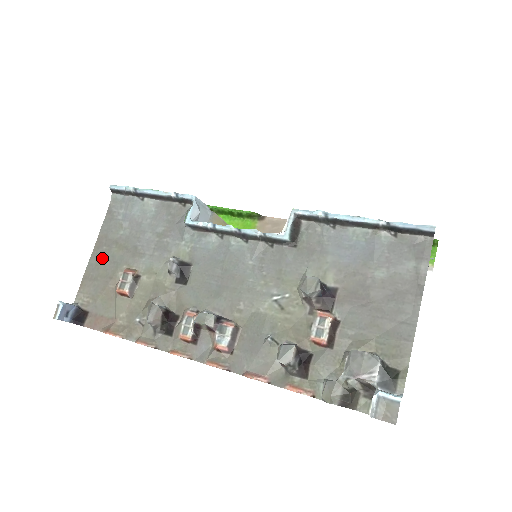
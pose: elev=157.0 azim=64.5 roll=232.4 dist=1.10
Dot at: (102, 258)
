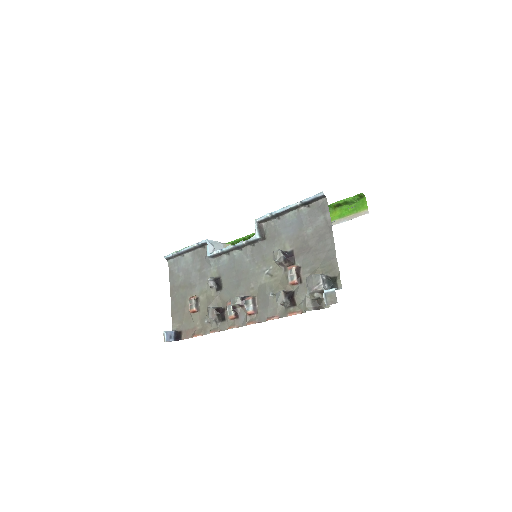
Dot at: (176, 299)
